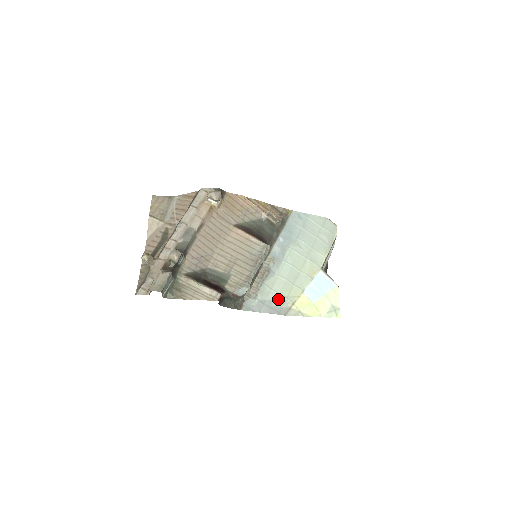
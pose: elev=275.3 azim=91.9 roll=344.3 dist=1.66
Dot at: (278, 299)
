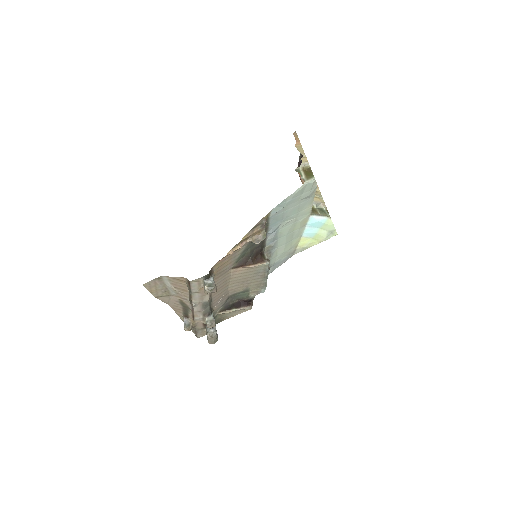
Dot at: (284, 255)
